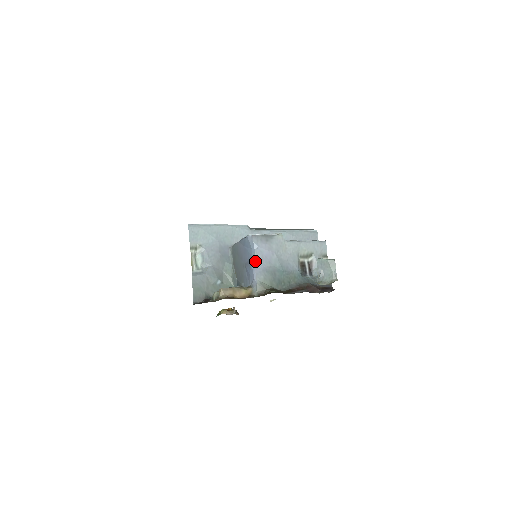
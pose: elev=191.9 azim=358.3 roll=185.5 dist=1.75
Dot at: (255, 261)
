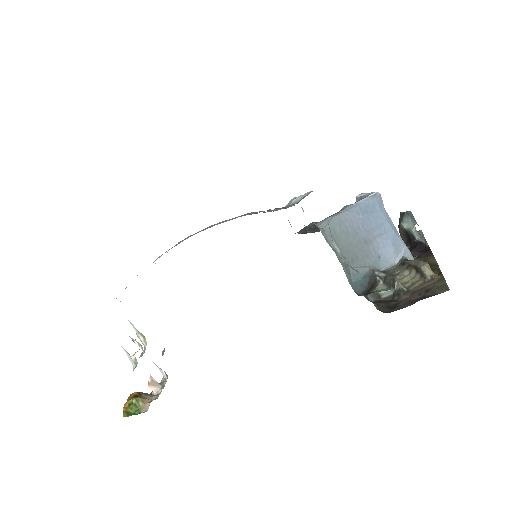
Dot at: occluded
